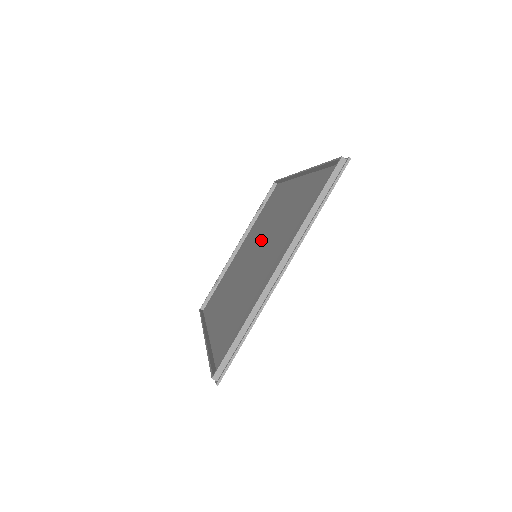
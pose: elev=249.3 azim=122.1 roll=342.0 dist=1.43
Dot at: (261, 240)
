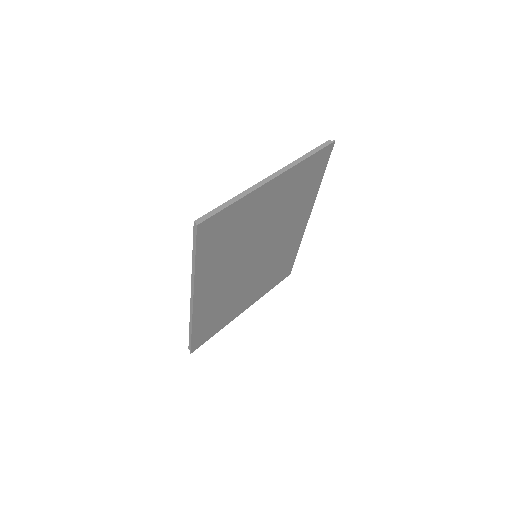
Dot at: (263, 256)
